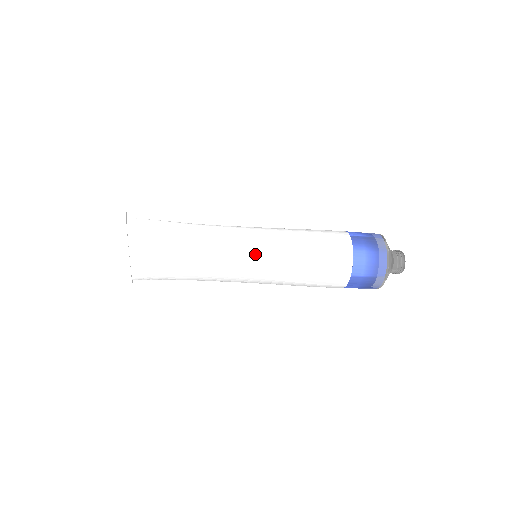
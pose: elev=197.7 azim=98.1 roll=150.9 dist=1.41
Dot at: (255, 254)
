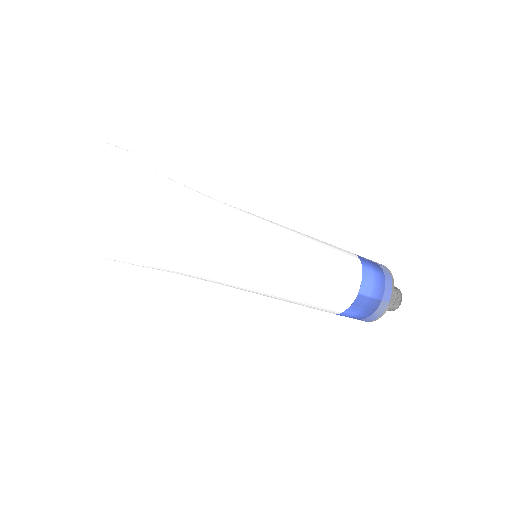
Dot at: (265, 244)
